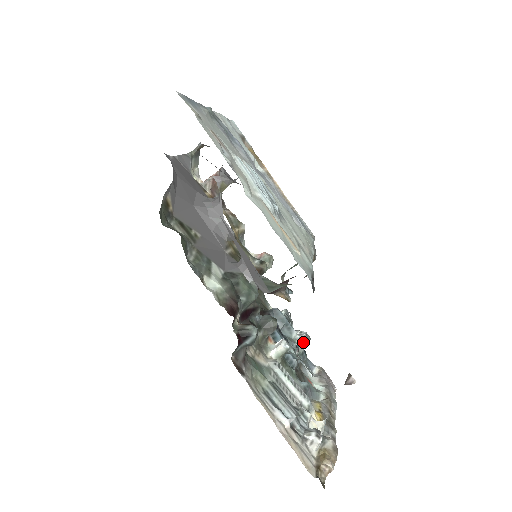
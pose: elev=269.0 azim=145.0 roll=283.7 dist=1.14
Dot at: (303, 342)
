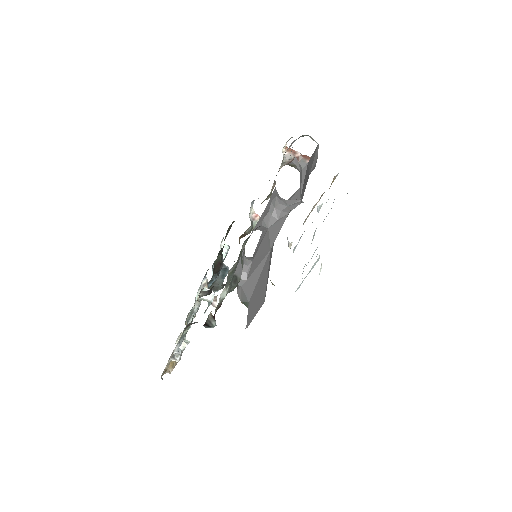
Dot at: occluded
